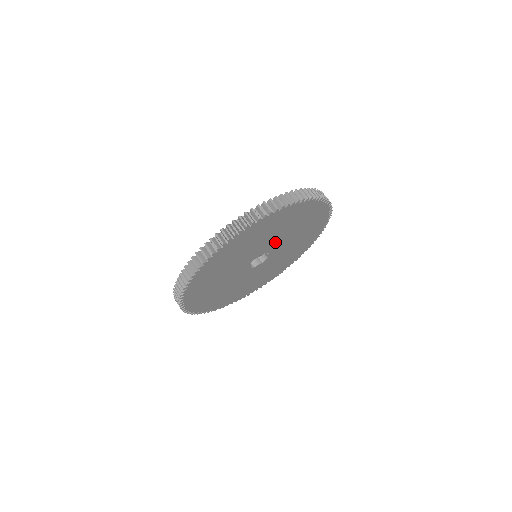
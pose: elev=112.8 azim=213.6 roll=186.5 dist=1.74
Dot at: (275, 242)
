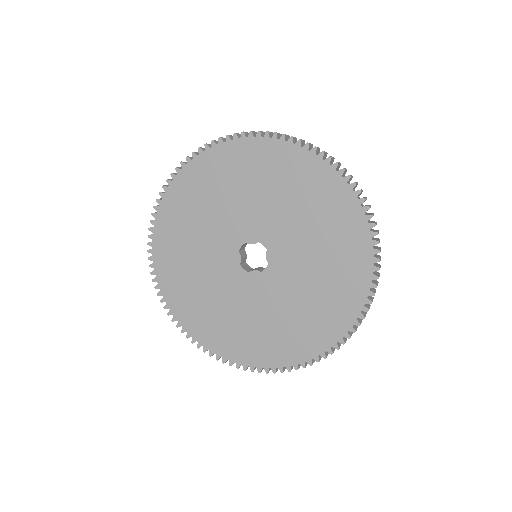
Dot at: (271, 225)
